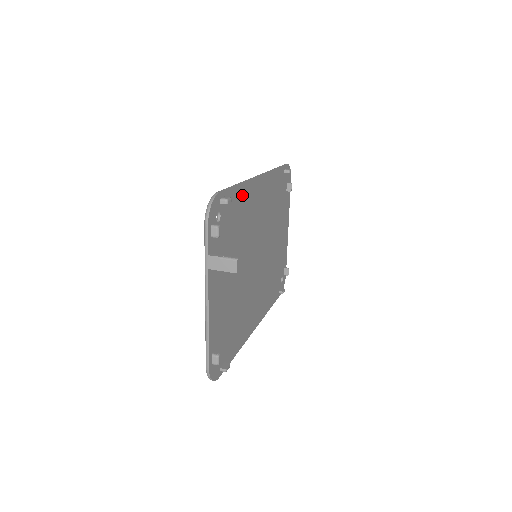
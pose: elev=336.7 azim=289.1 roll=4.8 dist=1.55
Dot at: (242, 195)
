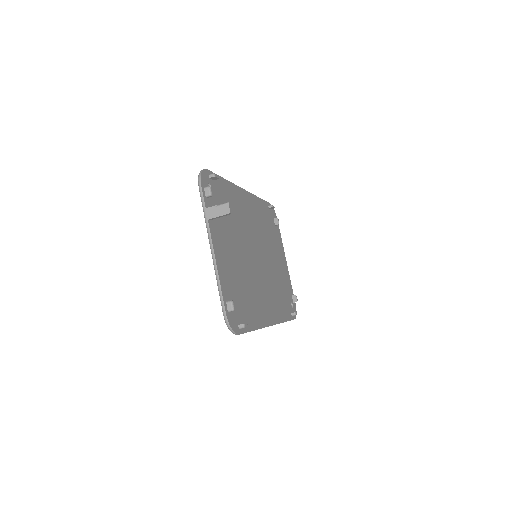
Dot at: (229, 190)
